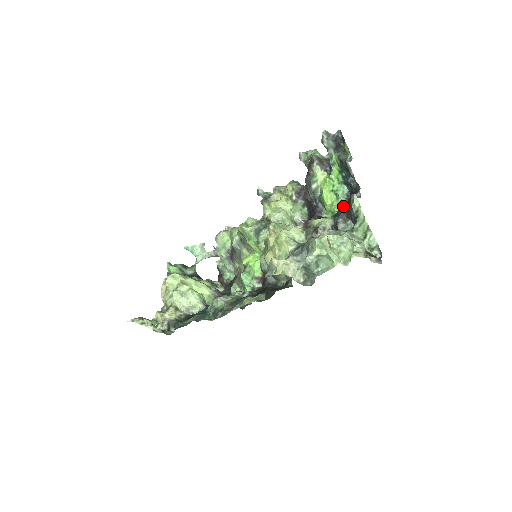
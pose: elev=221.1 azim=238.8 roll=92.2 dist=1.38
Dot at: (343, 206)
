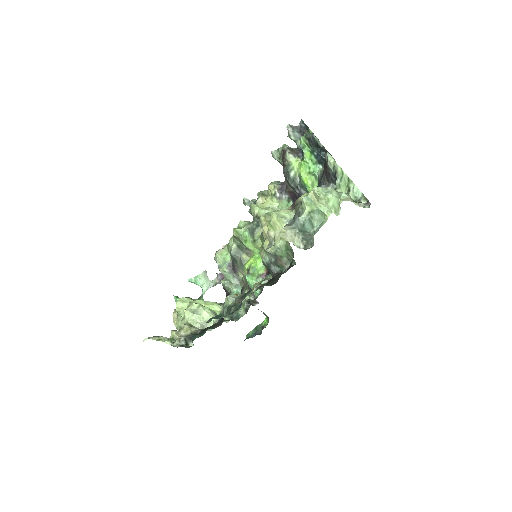
Dot at: (322, 174)
